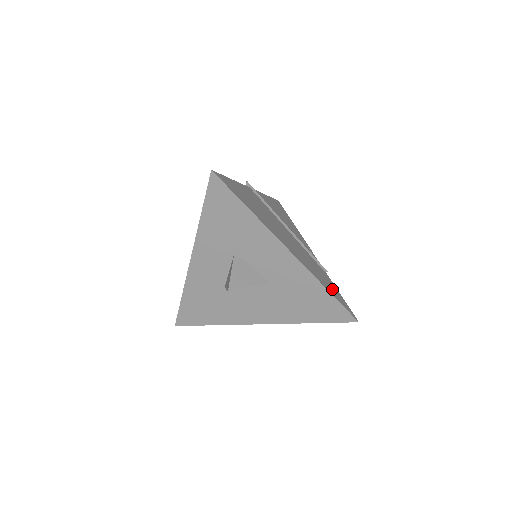
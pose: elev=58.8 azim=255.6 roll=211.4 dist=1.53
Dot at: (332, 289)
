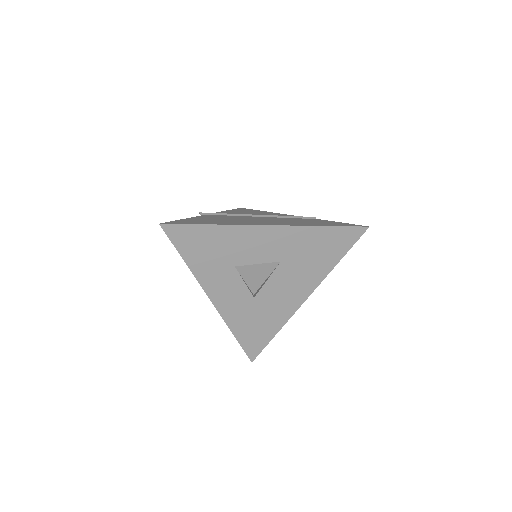
Dot at: occluded
